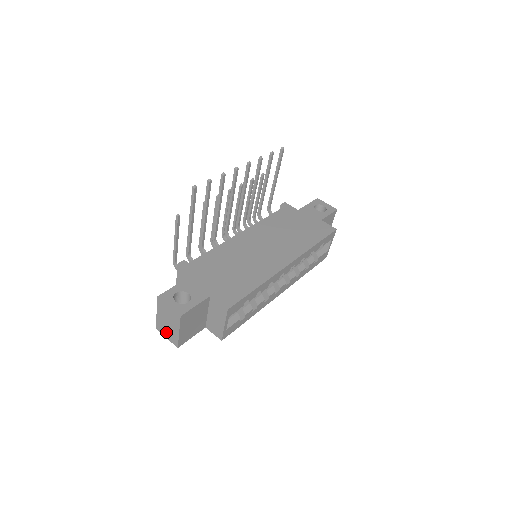
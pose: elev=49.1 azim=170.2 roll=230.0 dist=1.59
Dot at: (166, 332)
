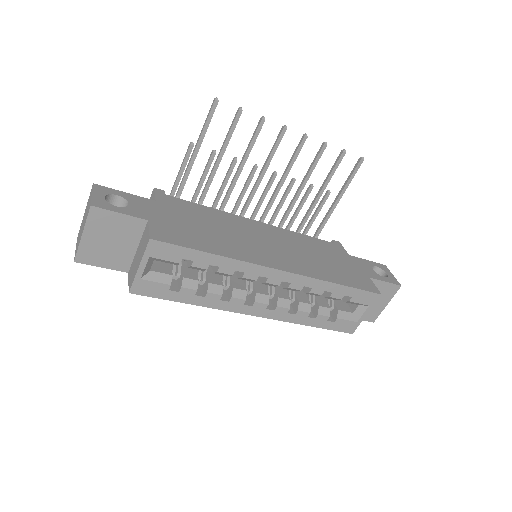
Dot at: (78, 238)
